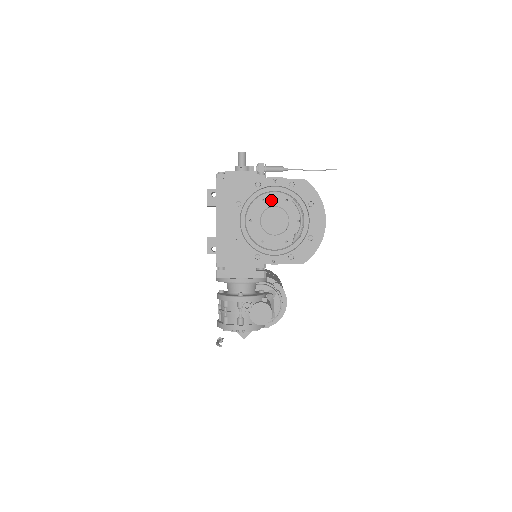
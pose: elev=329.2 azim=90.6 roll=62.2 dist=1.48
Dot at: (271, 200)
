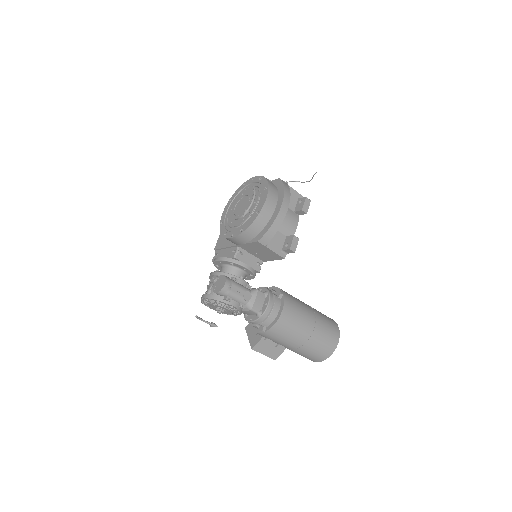
Dot at: (246, 193)
